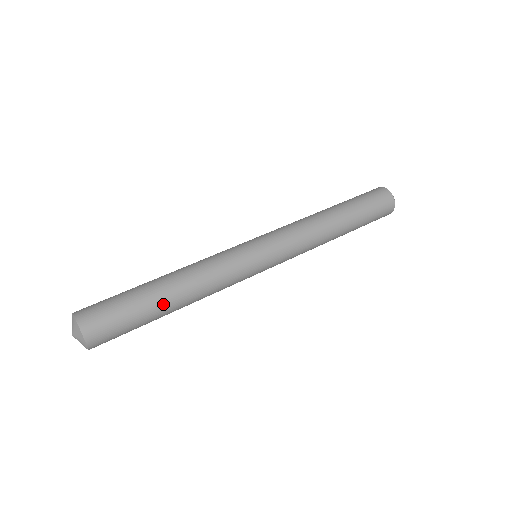
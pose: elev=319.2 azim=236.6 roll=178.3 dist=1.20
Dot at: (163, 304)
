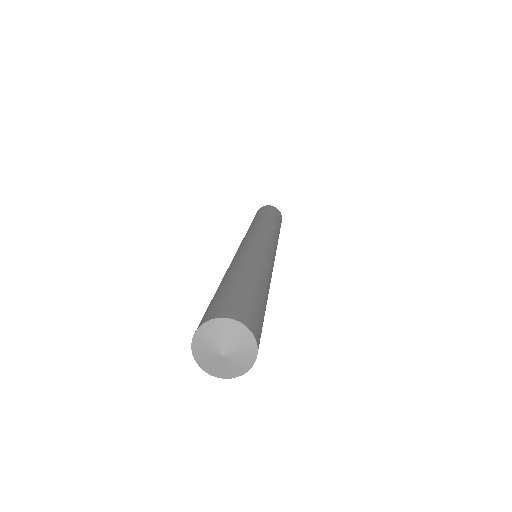
Dot at: (266, 298)
